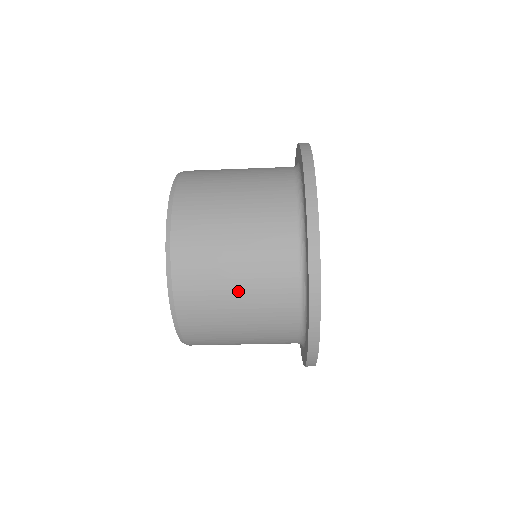
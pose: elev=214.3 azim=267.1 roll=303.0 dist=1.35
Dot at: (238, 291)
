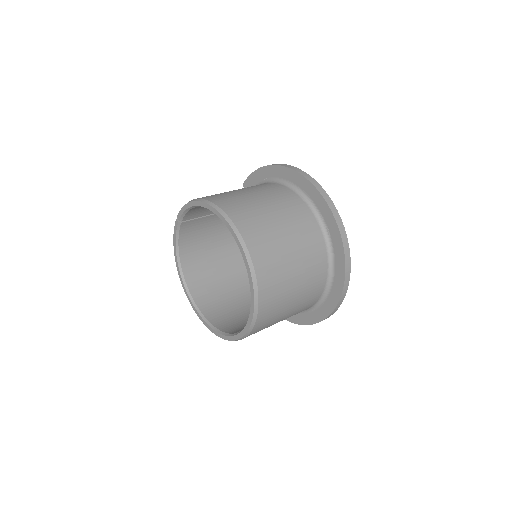
Dot at: (288, 314)
